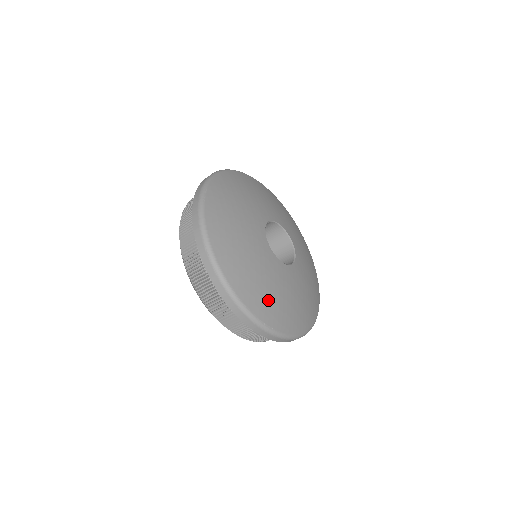
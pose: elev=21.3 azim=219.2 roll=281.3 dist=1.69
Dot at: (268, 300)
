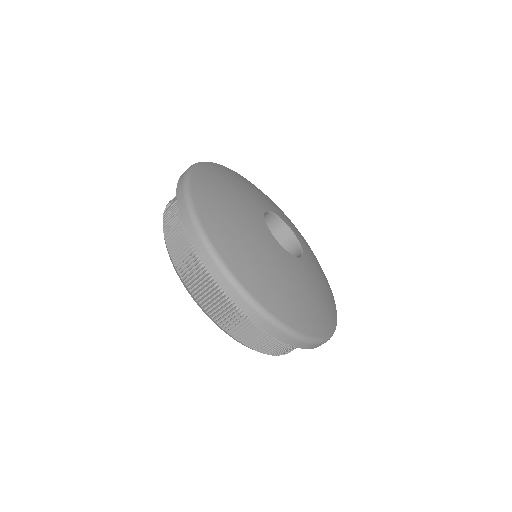
Dot at: (323, 310)
